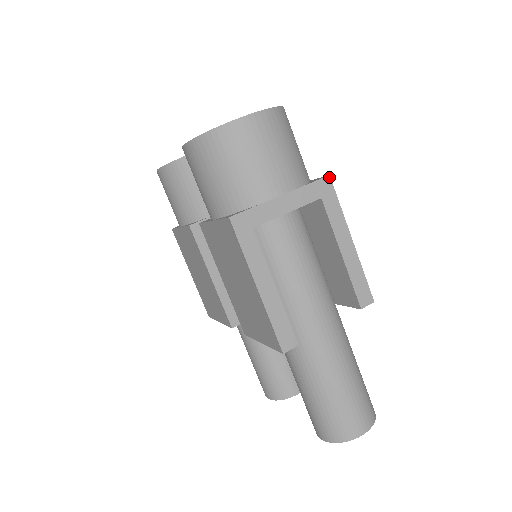
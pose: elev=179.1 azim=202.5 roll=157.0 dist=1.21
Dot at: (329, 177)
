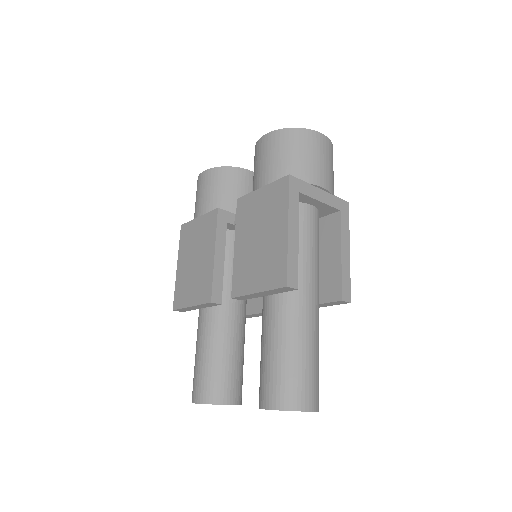
Dot at: (348, 203)
